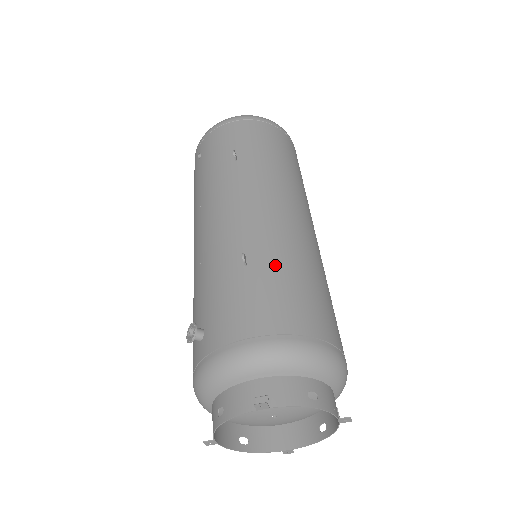
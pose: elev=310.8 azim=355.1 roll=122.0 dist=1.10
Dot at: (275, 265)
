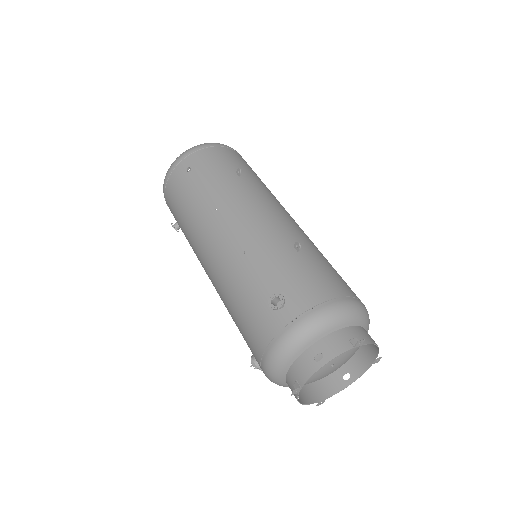
Dot at: (316, 253)
